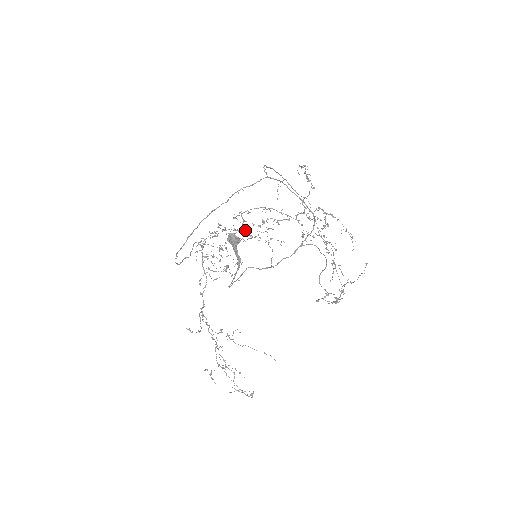
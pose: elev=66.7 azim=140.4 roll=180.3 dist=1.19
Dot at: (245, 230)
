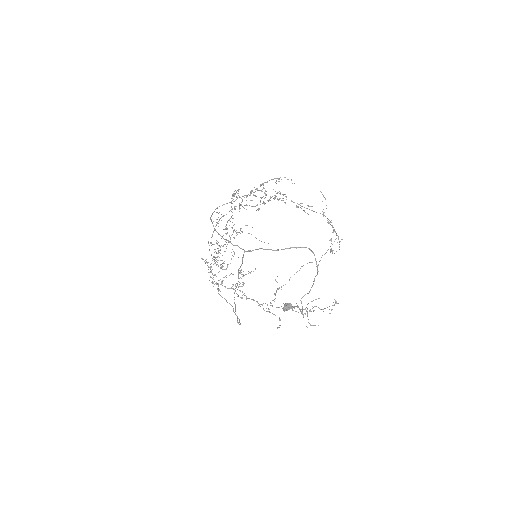
Dot at: occluded
